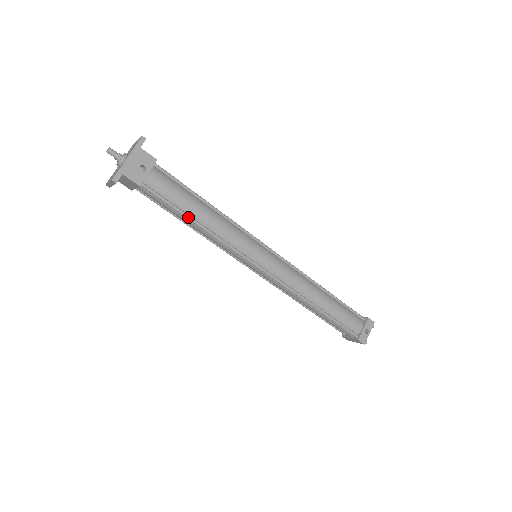
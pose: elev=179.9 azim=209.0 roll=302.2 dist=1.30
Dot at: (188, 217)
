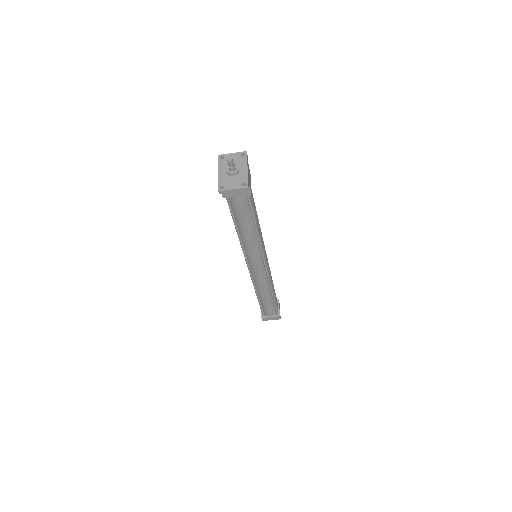
Dot at: (256, 222)
